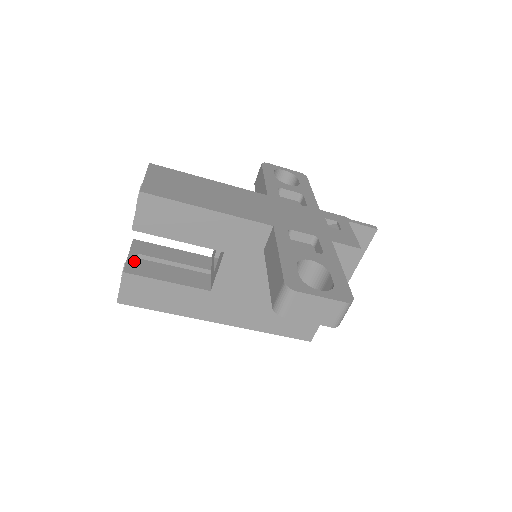
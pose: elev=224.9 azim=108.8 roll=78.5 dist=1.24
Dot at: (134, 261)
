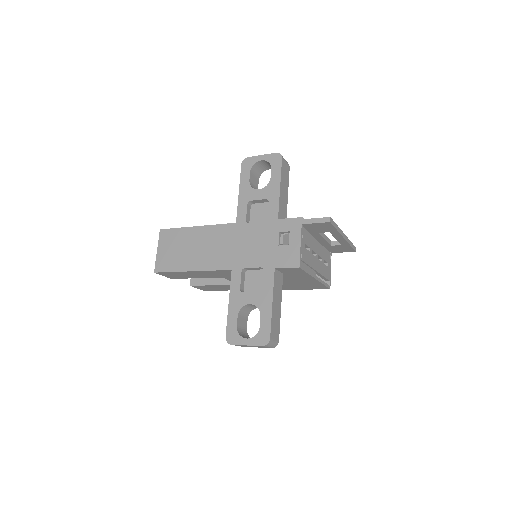
Dot at: occluded
